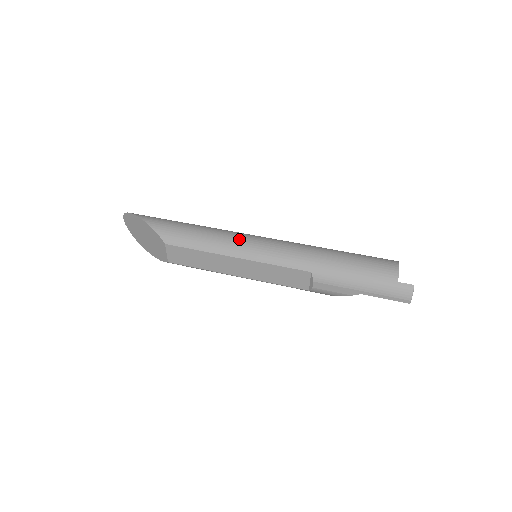
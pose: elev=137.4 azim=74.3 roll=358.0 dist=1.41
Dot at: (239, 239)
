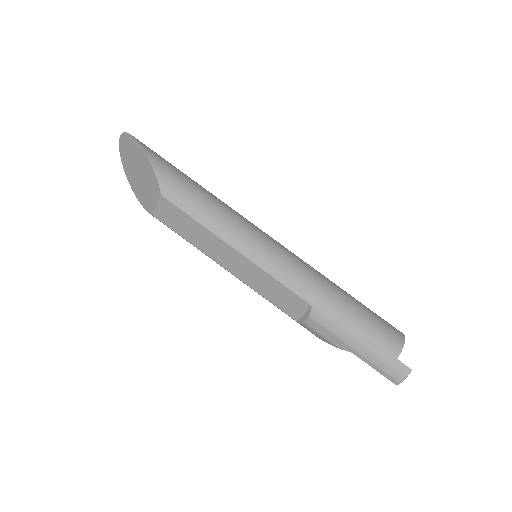
Dot at: (249, 231)
